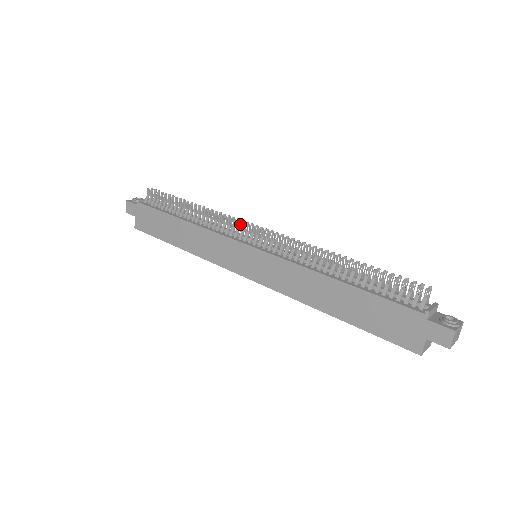
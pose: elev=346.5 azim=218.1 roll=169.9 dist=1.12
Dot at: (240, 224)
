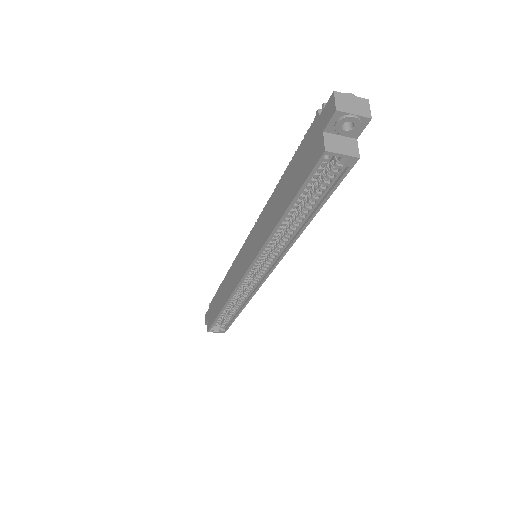
Dot at: occluded
